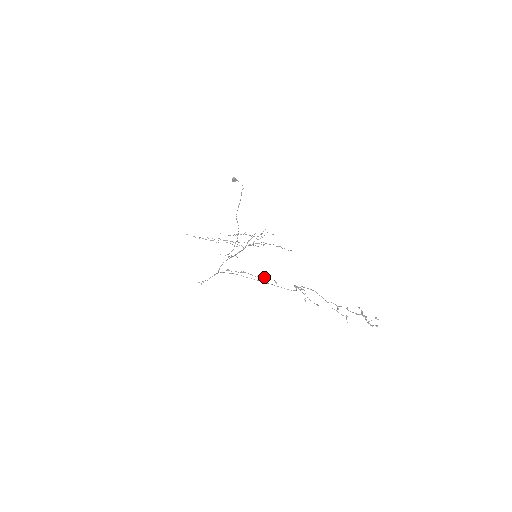
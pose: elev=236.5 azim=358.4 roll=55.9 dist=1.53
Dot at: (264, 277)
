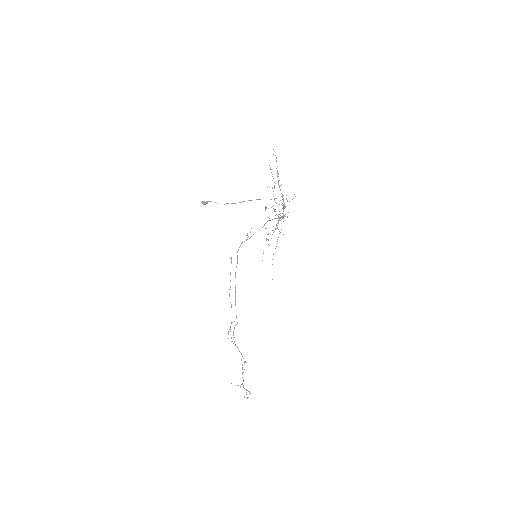
Dot at: (229, 295)
